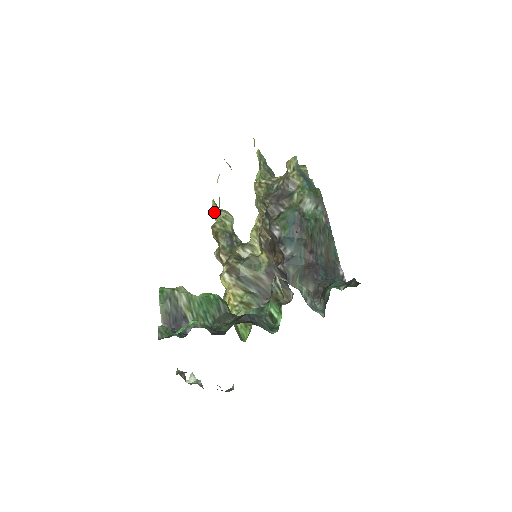
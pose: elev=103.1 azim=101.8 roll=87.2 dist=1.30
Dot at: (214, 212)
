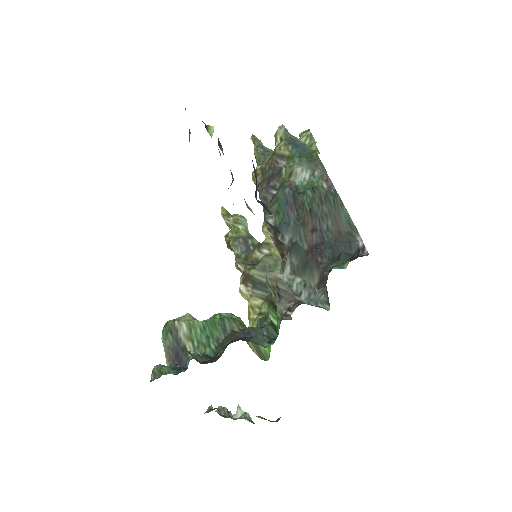
Dot at: (224, 220)
